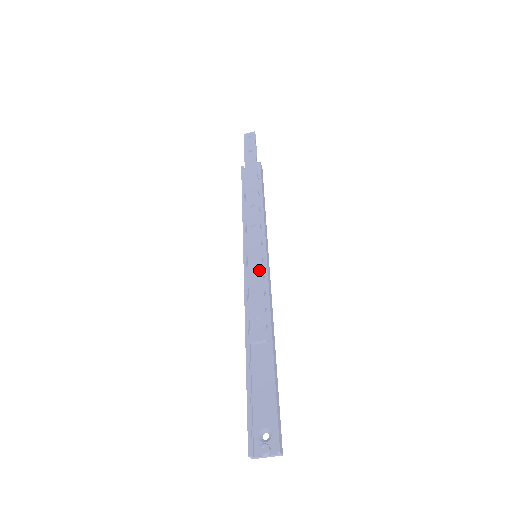
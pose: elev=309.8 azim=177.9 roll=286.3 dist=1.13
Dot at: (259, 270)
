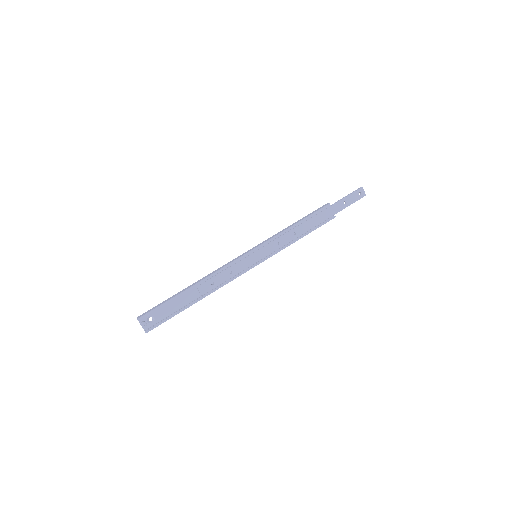
Dot at: (245, 266)
